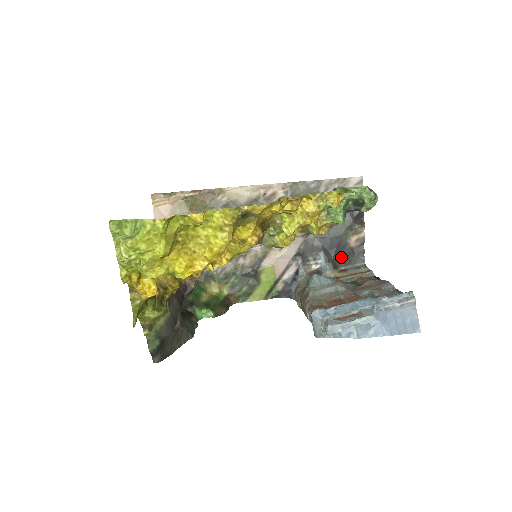
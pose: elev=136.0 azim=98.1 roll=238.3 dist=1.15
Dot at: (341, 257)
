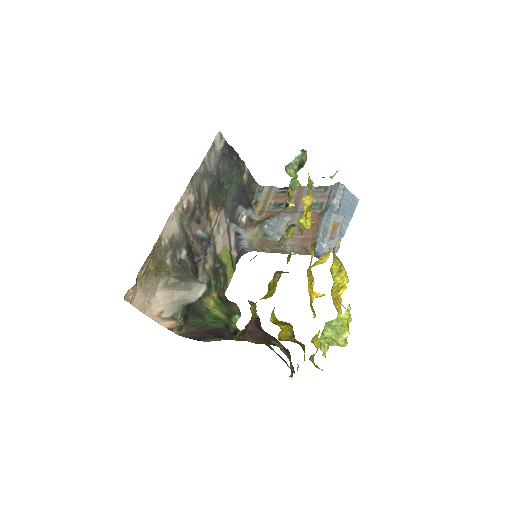
Dot at: (248, 196)
